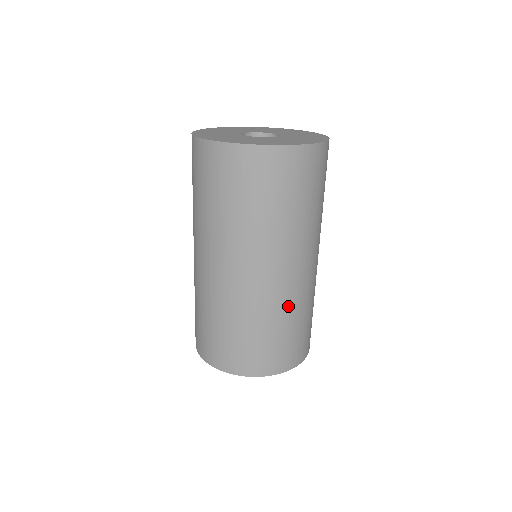
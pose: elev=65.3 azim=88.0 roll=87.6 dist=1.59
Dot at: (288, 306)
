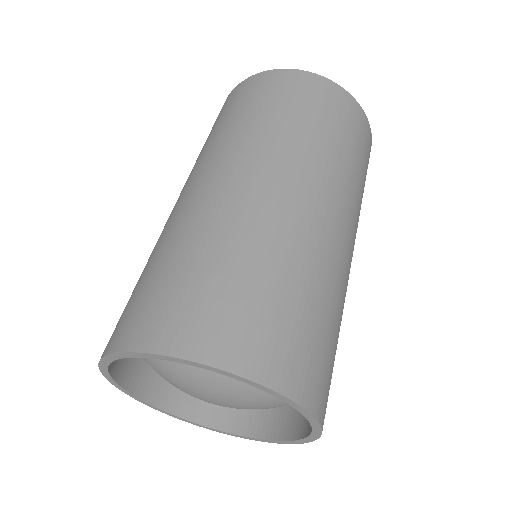
Dot at: (312, 260)
